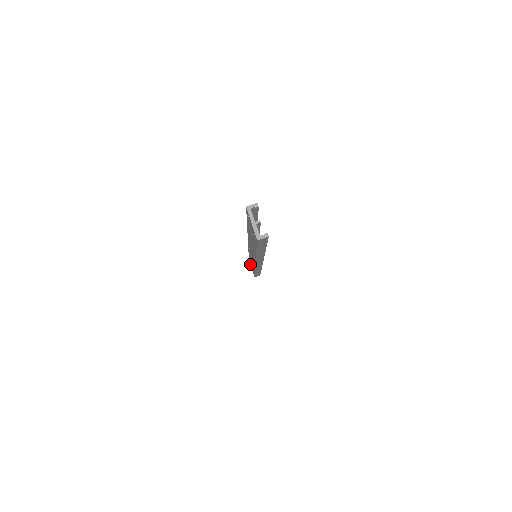
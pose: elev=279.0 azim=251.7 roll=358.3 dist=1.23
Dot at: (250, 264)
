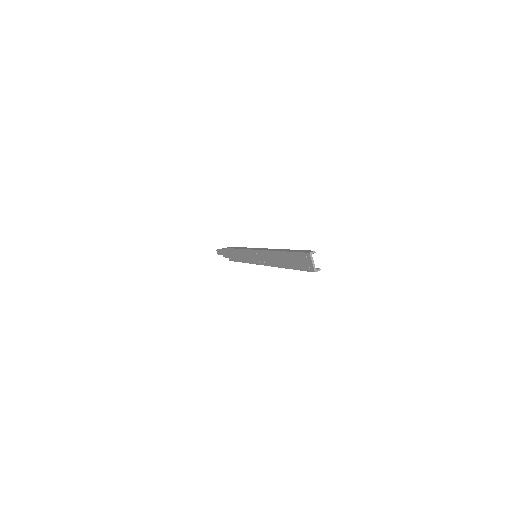
Dot at: (228, 251)
